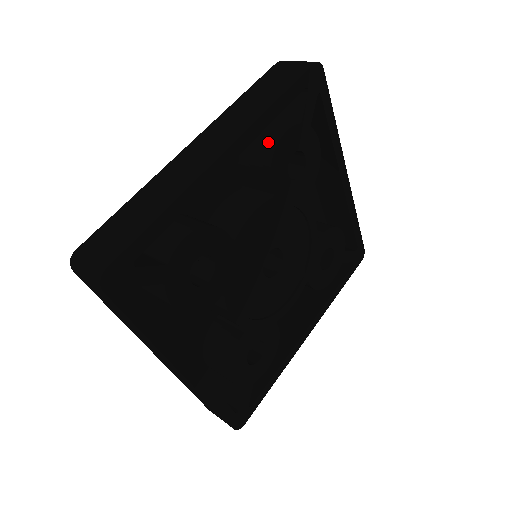
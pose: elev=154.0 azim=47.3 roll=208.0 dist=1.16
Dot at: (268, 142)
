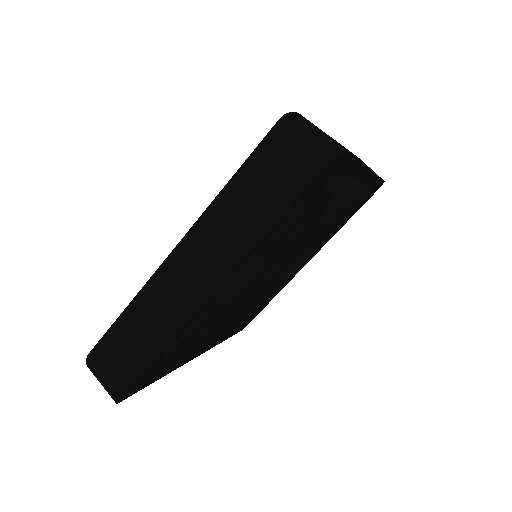
Dot at: occluded
